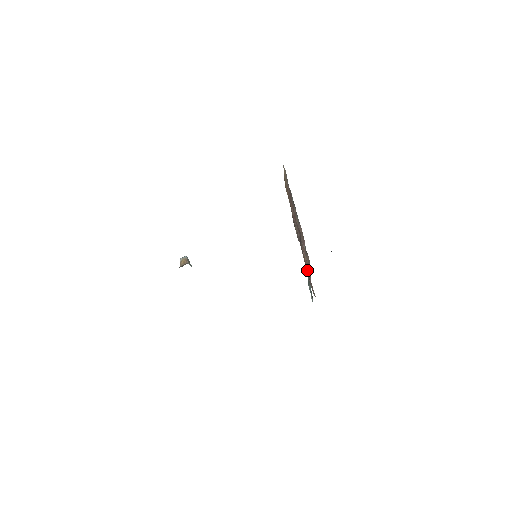
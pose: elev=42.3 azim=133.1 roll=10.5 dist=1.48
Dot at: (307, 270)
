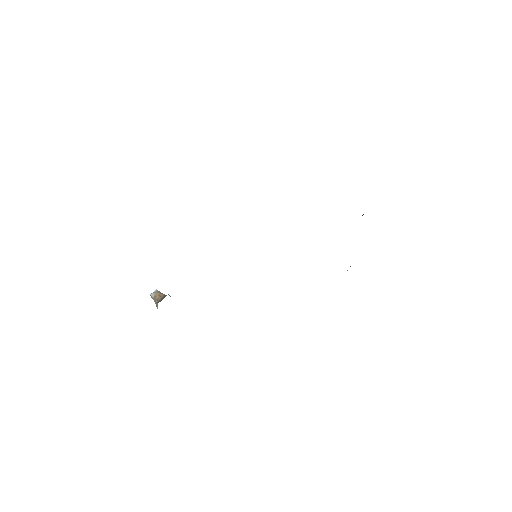
Dot at: occluded
